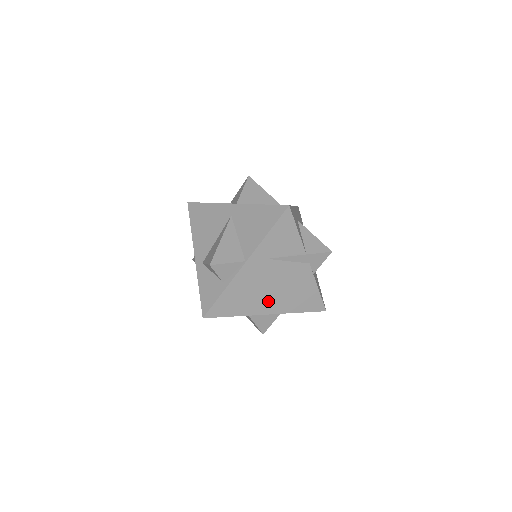
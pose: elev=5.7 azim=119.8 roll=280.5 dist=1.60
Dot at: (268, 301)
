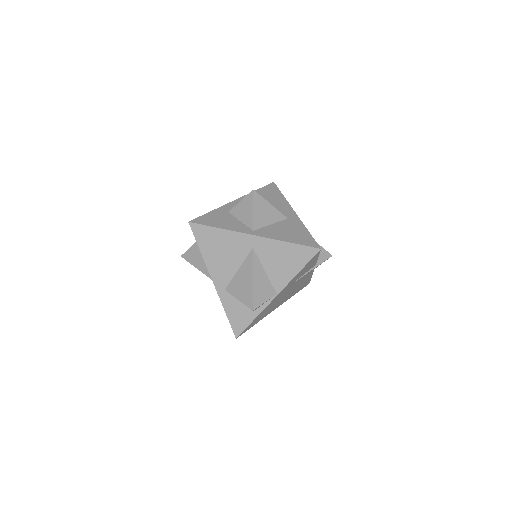
Dot at: occluded
